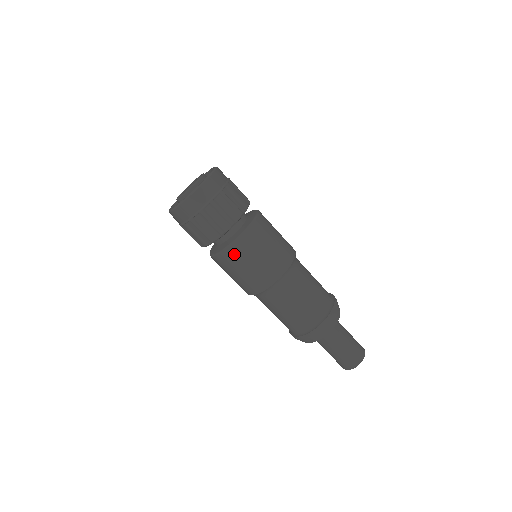
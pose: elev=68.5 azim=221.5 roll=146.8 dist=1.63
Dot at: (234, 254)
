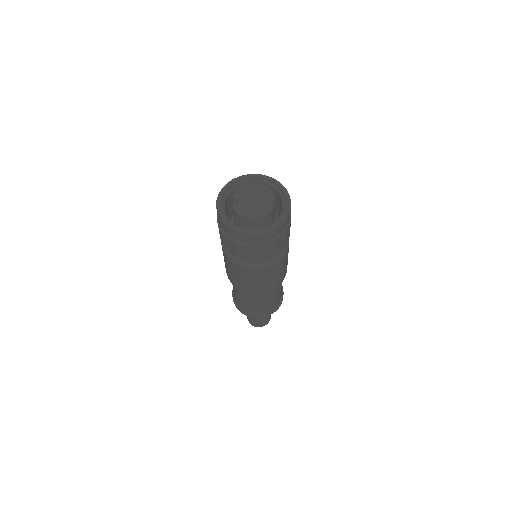
Dot at: (225, 256)
